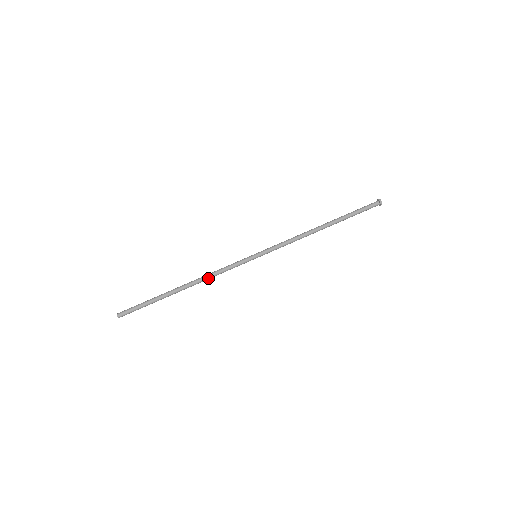
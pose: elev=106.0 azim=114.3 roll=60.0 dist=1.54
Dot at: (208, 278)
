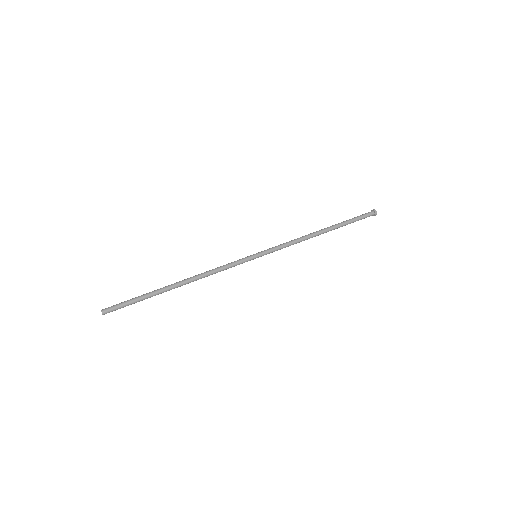
Dot at: (205, 273)
